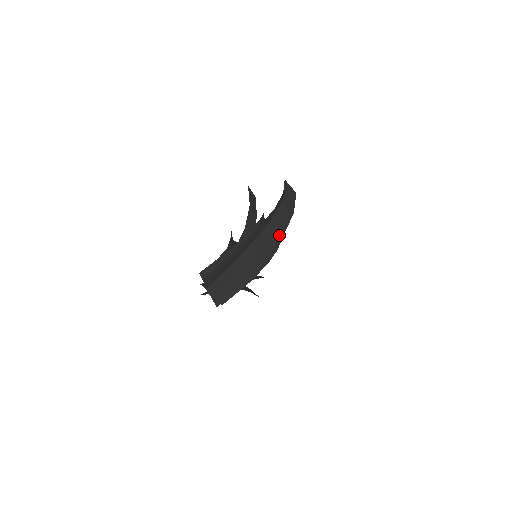
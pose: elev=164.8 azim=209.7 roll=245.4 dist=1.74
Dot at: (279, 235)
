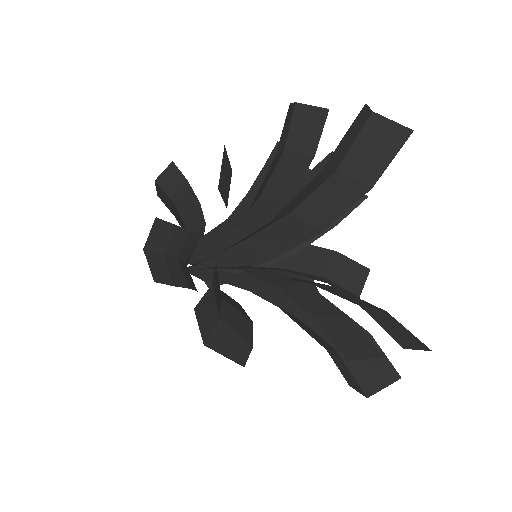
Dot at: (317, 227)
